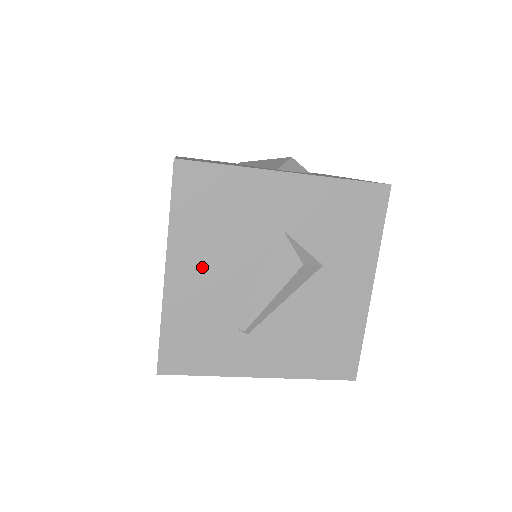
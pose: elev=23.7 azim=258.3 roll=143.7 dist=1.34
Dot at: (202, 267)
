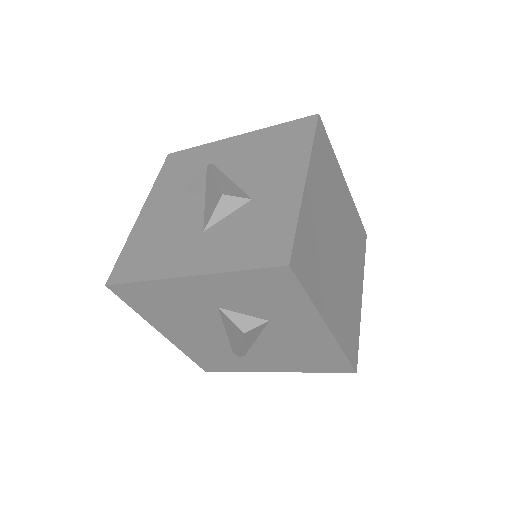
Dot at: (181, 330)
